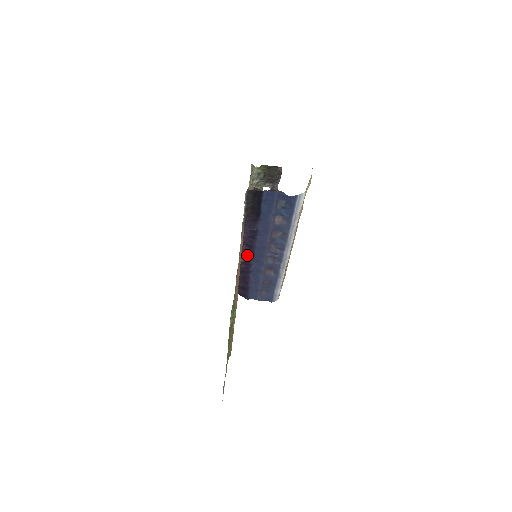
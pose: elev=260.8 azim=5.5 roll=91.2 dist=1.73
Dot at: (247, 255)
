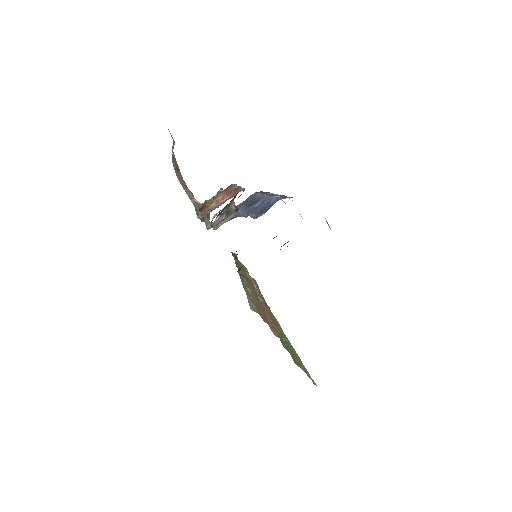
Dot at: occluded
